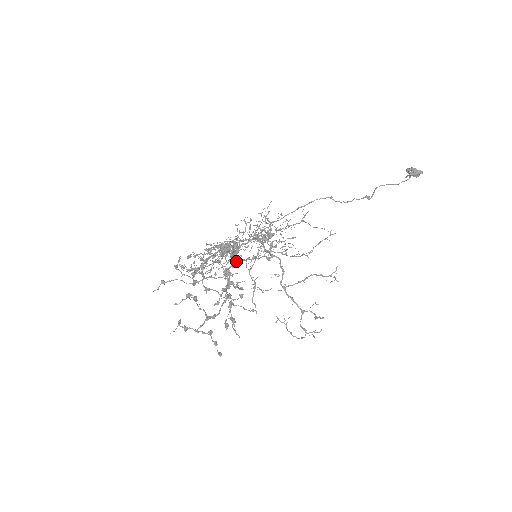
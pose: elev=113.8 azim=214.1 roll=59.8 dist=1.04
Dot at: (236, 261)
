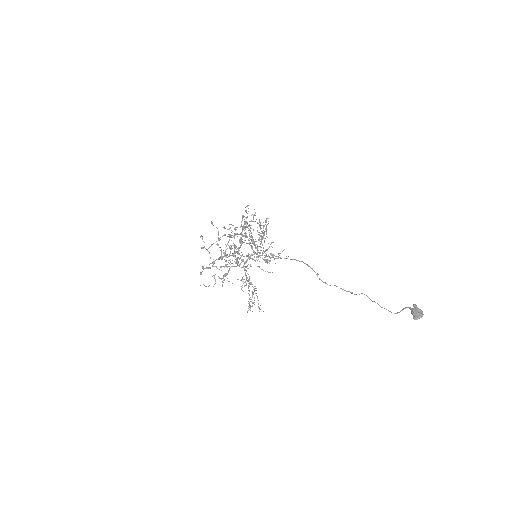
Dot at: occluded
